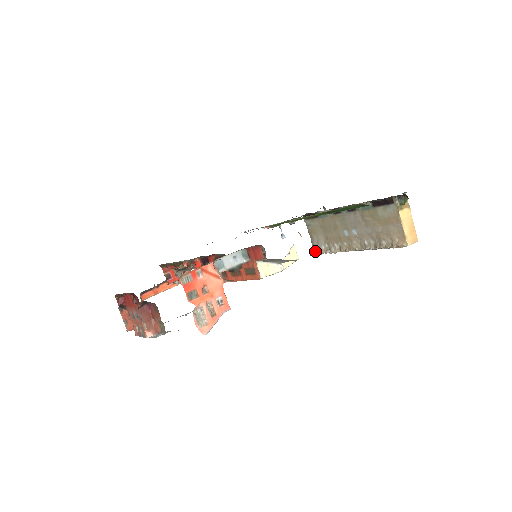
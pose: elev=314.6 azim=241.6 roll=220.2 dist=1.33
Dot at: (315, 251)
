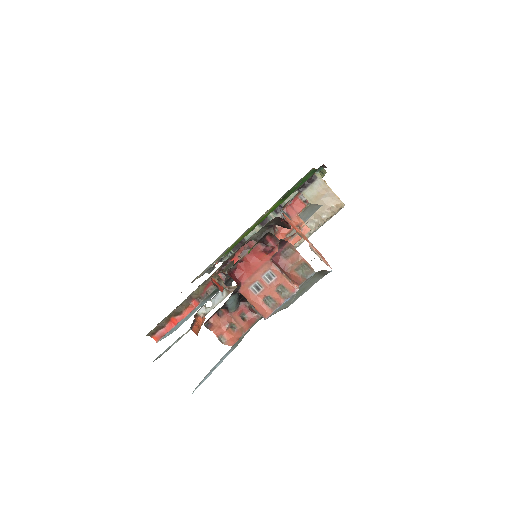
Dot at: occluded
